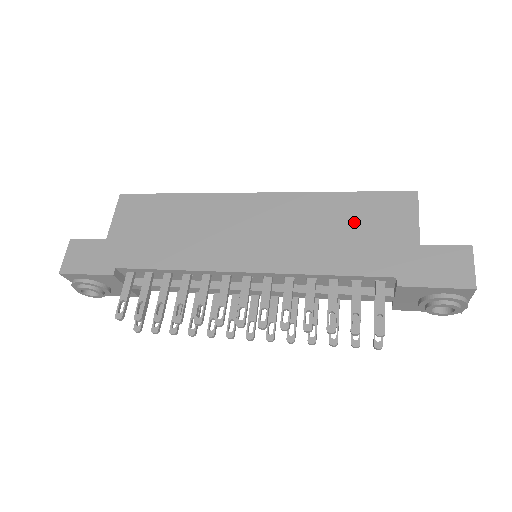
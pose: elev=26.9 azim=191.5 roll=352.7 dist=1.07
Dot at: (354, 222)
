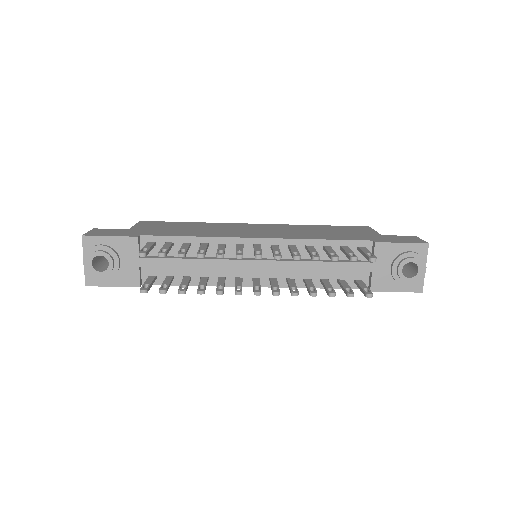
Dot at: (332, 230)
